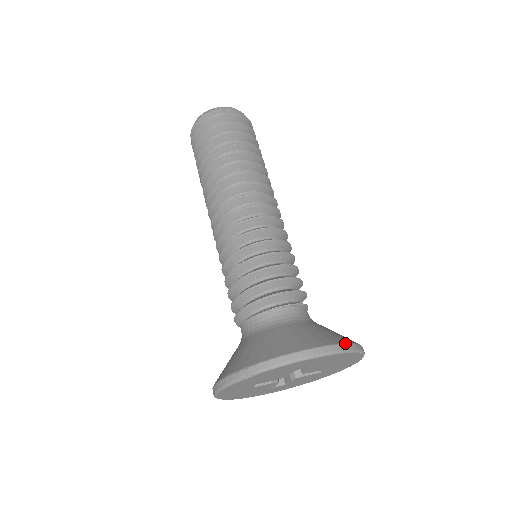
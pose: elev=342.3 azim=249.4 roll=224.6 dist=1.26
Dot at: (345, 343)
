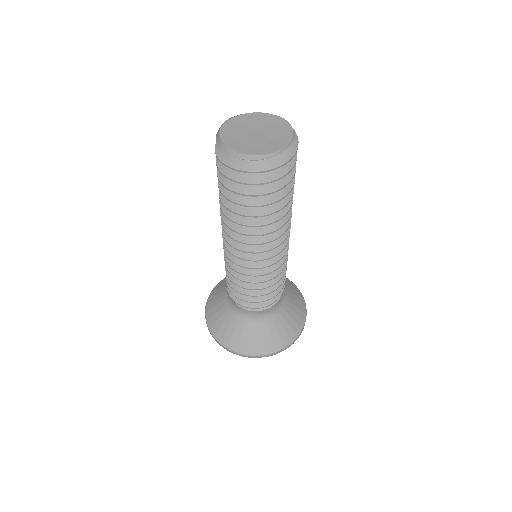
Dot at: (244, 355)
